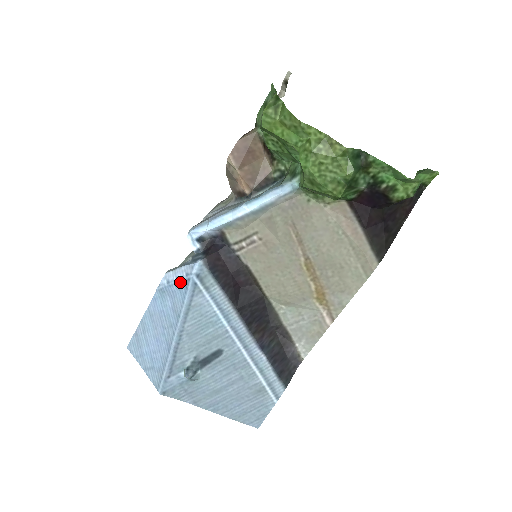
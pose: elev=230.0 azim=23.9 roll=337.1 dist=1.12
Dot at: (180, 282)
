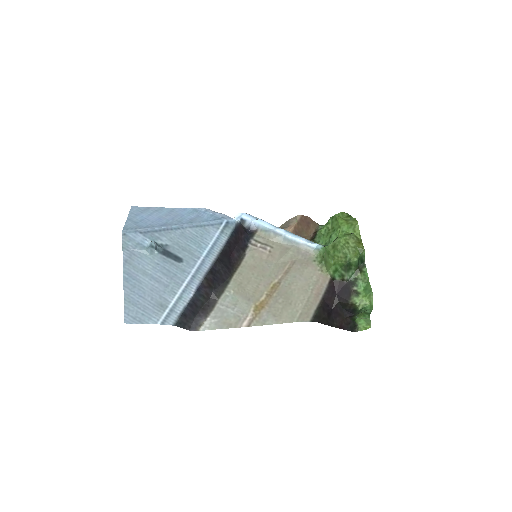
Dot at: (214, 216)
